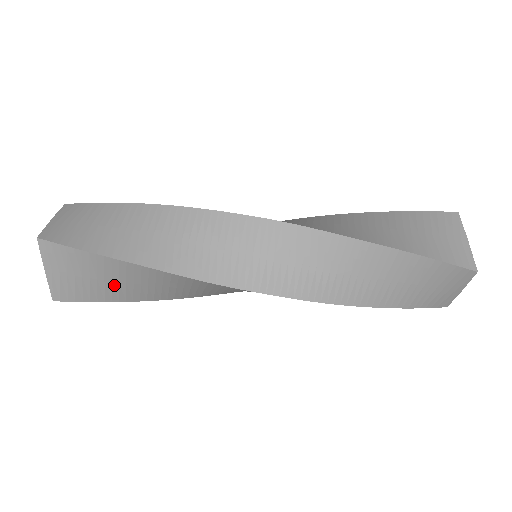
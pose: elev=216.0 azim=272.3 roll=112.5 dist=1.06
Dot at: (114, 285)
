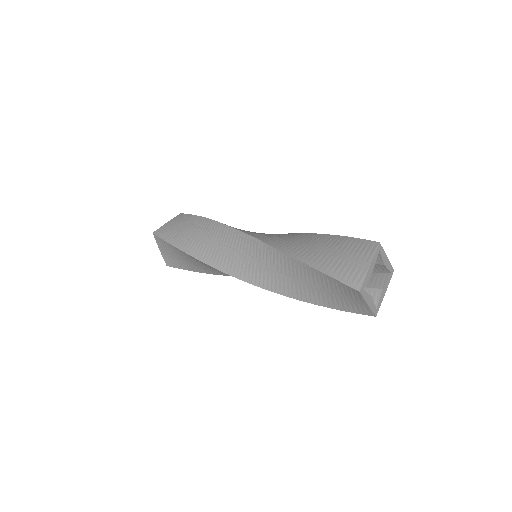
Dot at: (187, 262)
